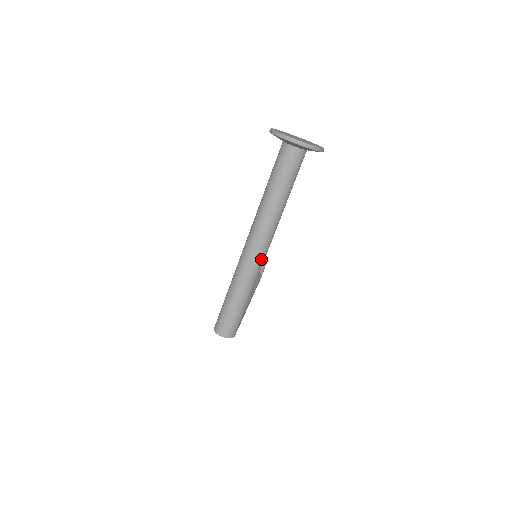
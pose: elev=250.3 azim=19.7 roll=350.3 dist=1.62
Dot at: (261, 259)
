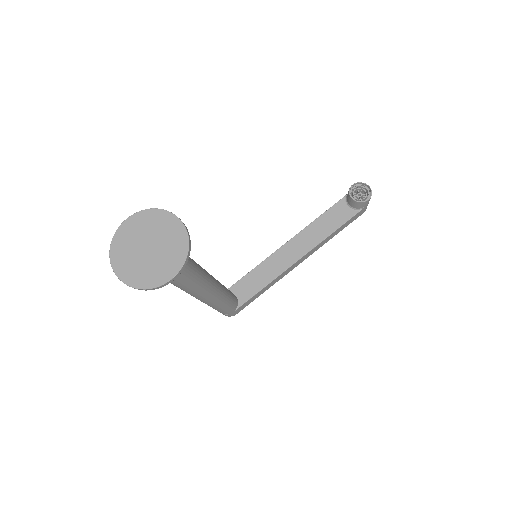
Dot at: (204, 300)
